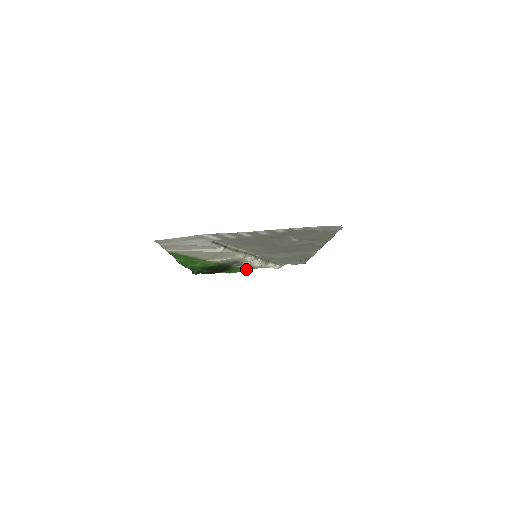
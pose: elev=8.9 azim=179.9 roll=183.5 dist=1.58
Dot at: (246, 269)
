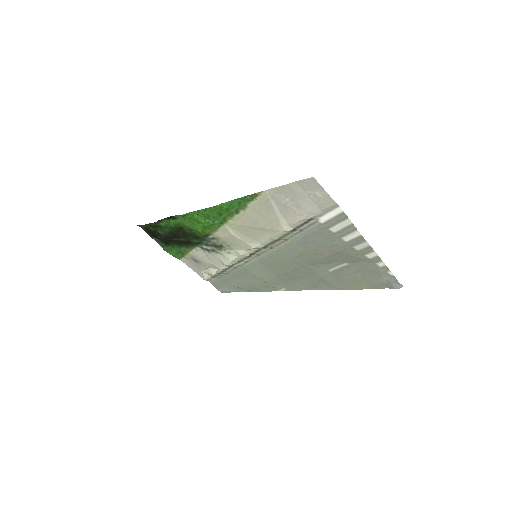
Dot at: (180, 258)
